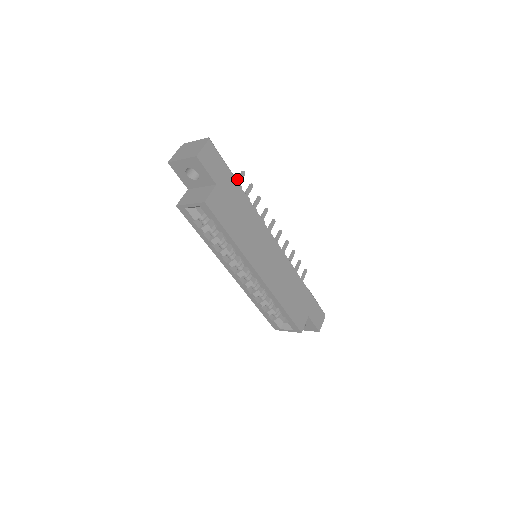
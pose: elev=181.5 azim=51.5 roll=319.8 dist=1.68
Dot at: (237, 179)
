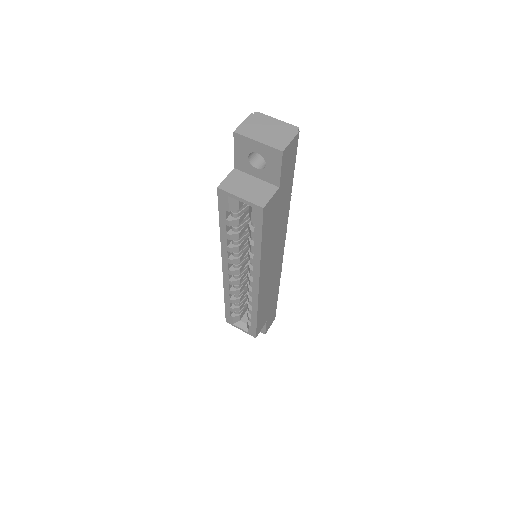
Dot at: occluded
